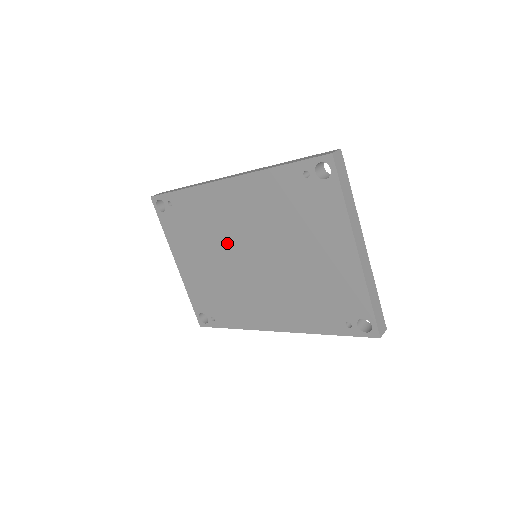
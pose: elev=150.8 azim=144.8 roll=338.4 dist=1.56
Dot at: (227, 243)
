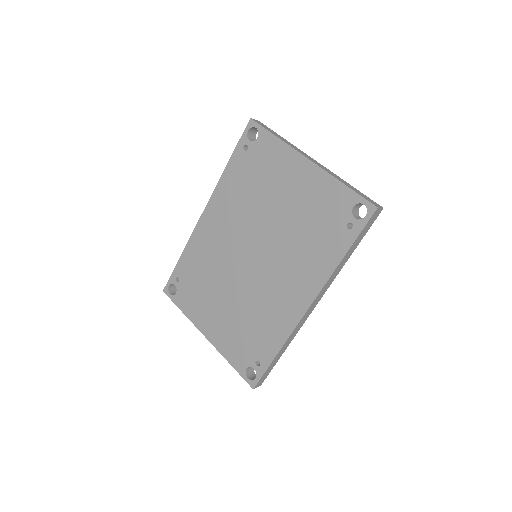
Dot at: (229, 264)
